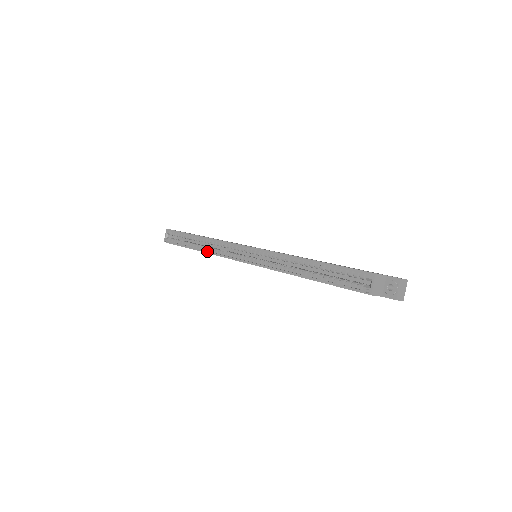
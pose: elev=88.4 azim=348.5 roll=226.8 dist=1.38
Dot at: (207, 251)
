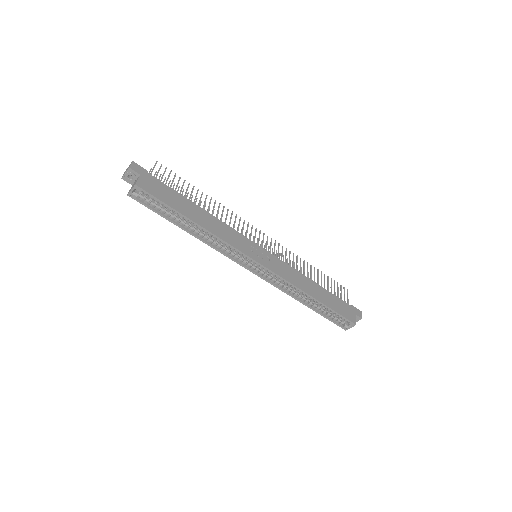
Dot at: (206, 243)
